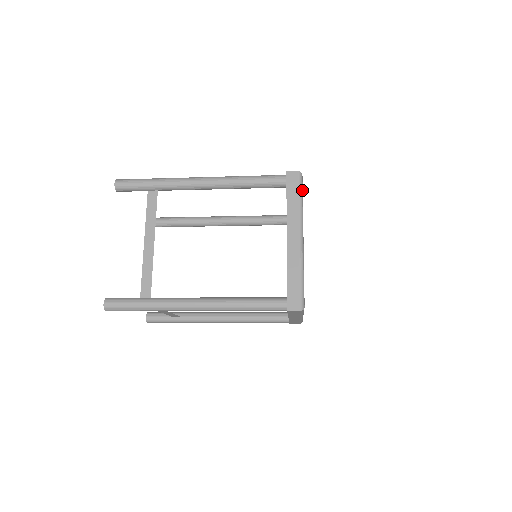
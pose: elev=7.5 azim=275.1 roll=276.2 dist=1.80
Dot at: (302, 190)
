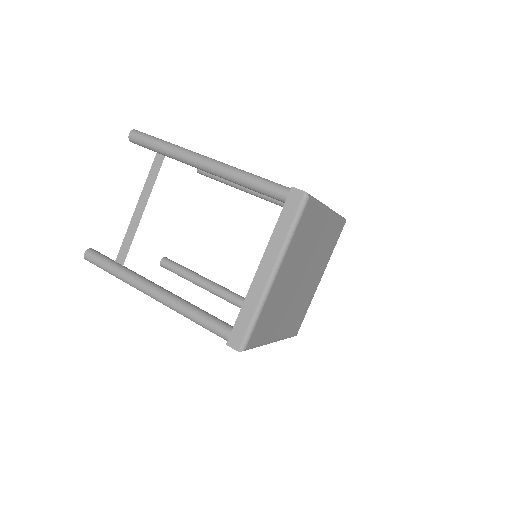
Dot at: (300, 216)
